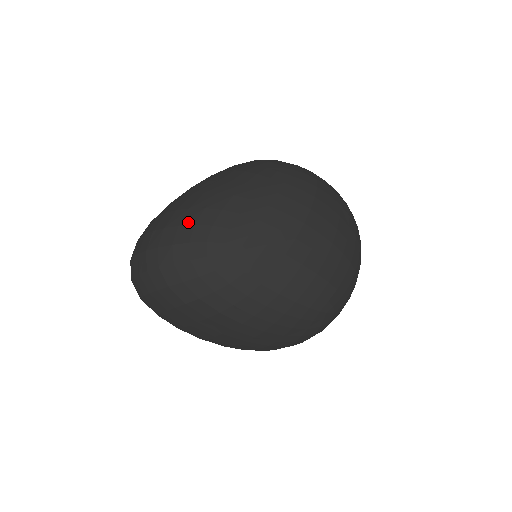
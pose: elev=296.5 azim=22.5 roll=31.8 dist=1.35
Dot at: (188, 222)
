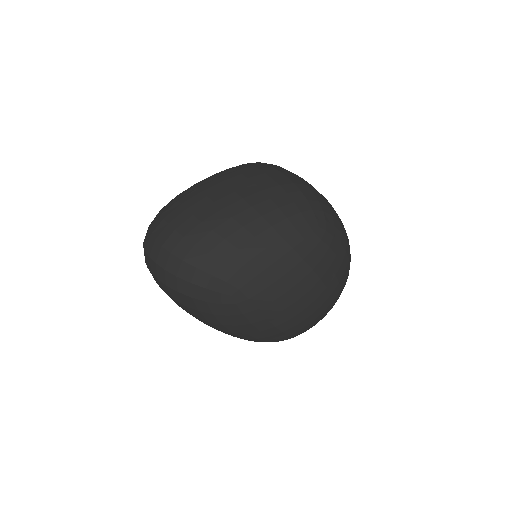
Dot at: (218, 255)
